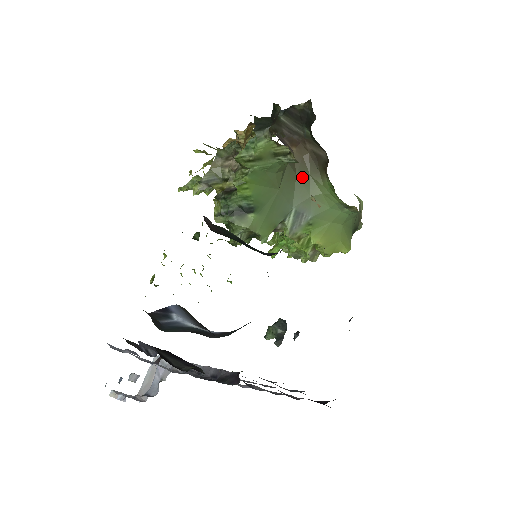
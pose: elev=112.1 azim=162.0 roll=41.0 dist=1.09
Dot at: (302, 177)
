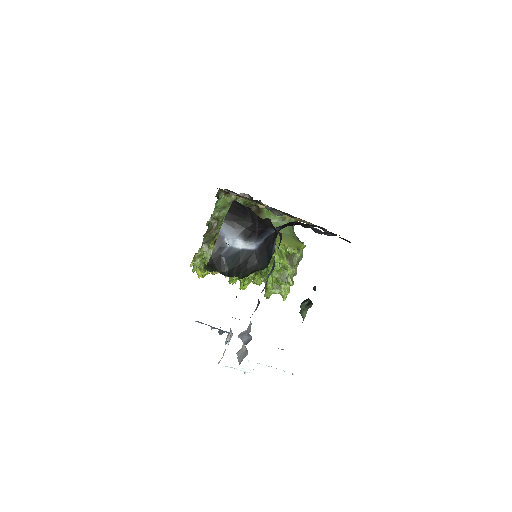
Dot at: occluded
